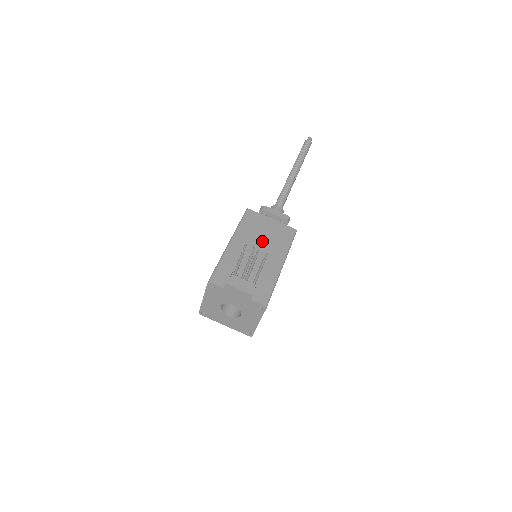
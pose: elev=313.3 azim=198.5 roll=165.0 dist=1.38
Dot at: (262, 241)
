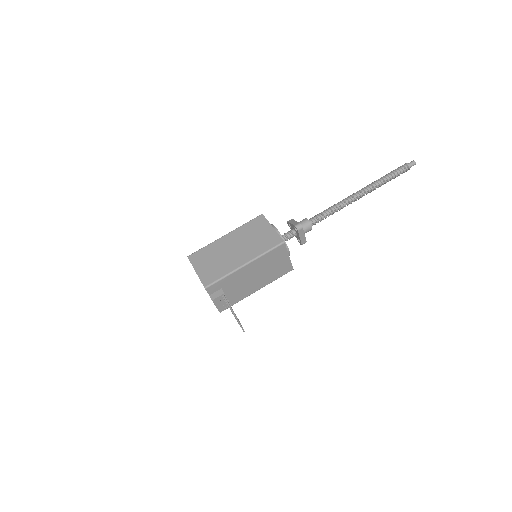
Dot at: (265, 271)
